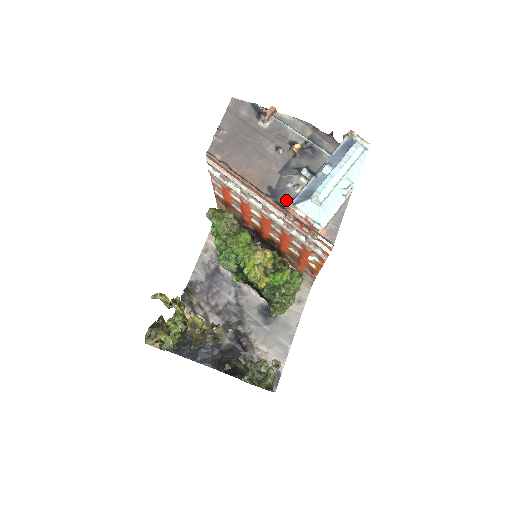
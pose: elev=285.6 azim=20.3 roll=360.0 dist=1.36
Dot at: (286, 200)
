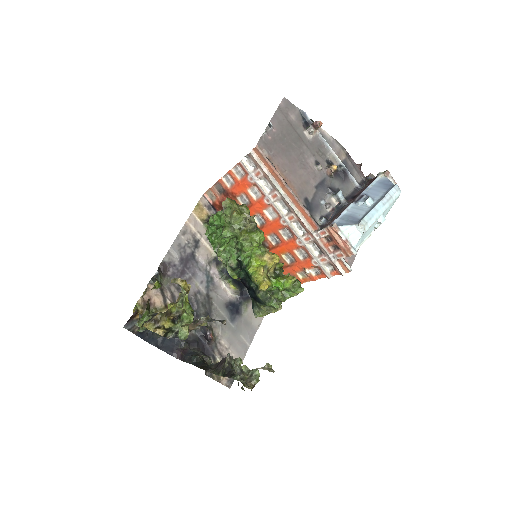
Dot at: (319, 216)
